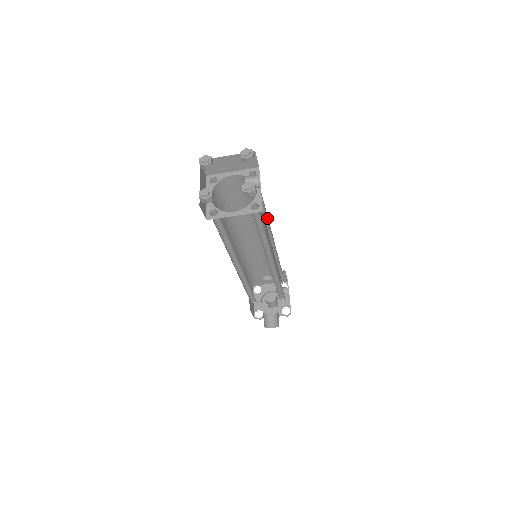
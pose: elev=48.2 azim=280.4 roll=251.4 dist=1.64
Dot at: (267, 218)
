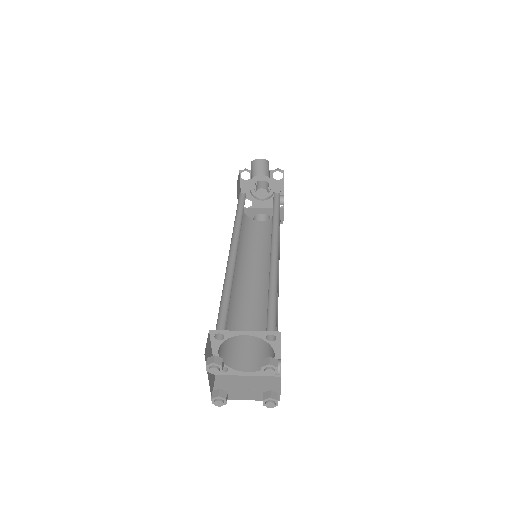
Dot at: occluded
